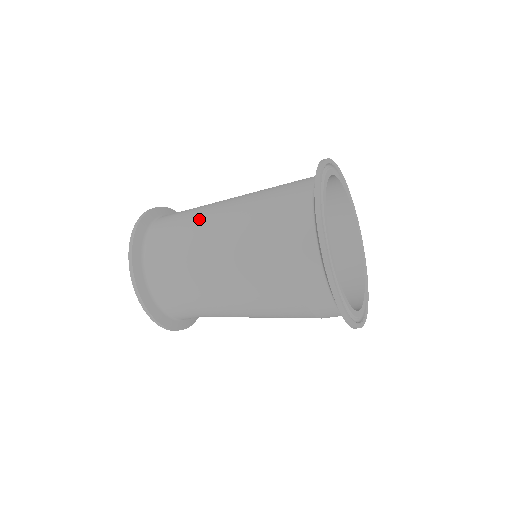
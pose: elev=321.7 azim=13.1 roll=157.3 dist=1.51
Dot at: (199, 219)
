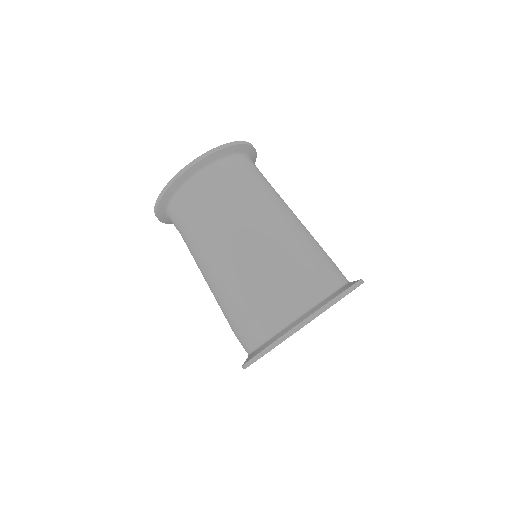
Dot at: (249, 209)
